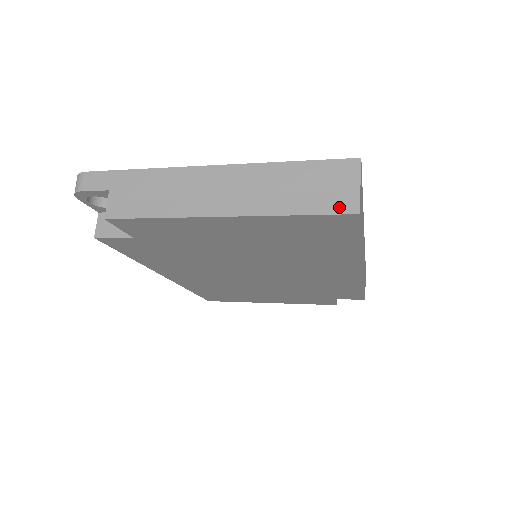
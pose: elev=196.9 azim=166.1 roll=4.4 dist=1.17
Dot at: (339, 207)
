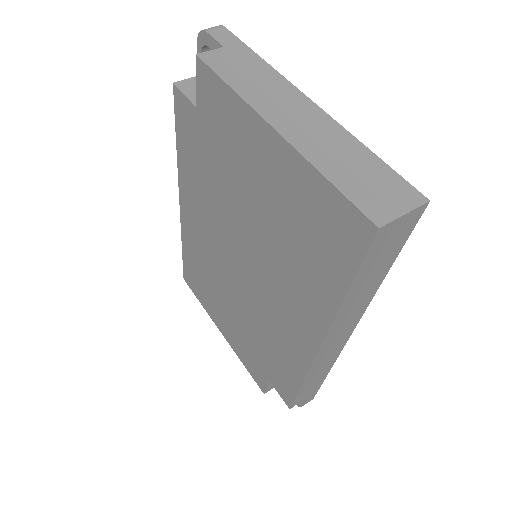
Dot at: (368, 208)
